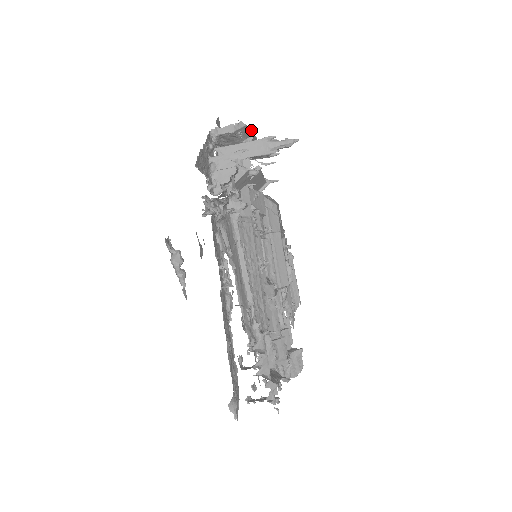
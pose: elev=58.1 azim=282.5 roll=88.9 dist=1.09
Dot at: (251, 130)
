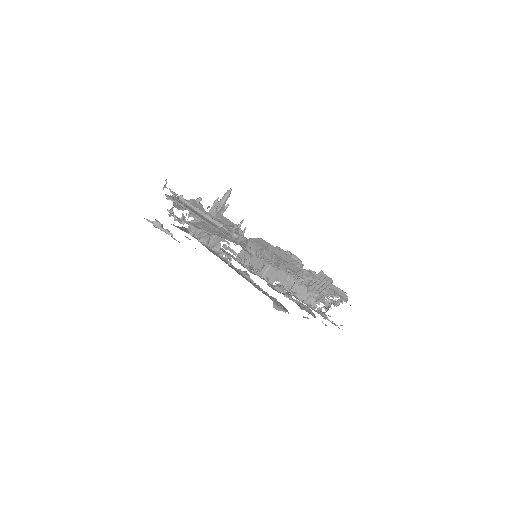
Dot at: occluded
